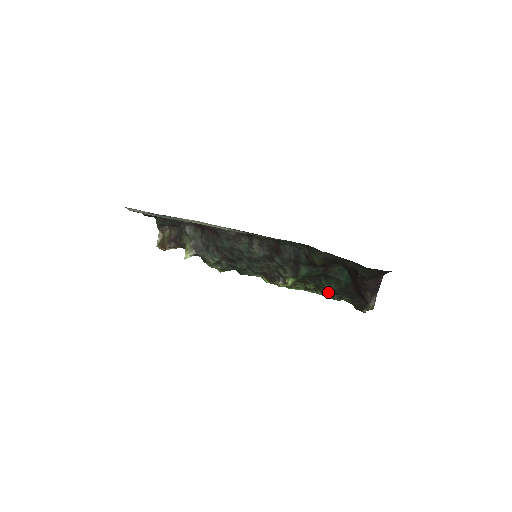
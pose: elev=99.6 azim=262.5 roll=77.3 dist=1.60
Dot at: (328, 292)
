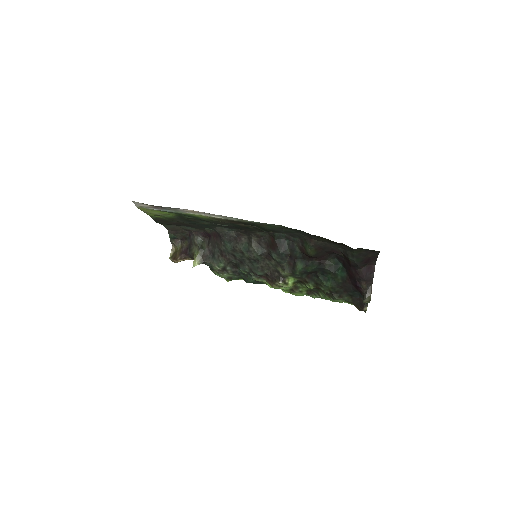
Dot at: (327, 290)
